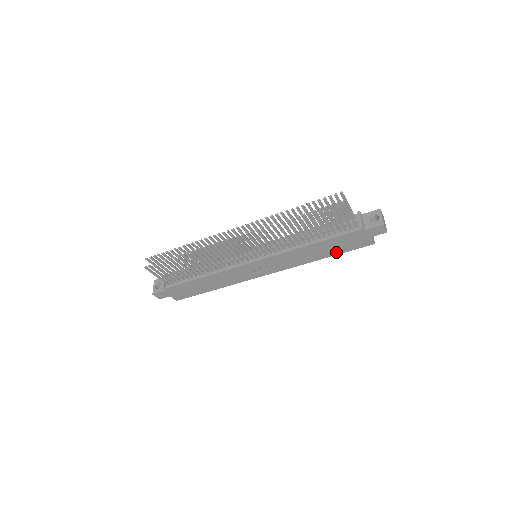
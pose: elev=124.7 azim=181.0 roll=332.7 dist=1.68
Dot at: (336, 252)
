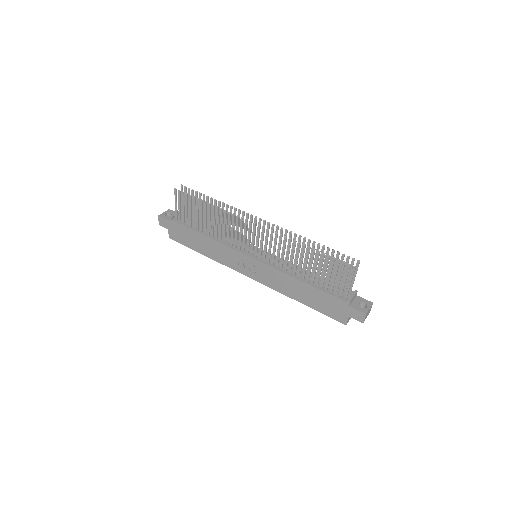
Dot at: (314, 305)
